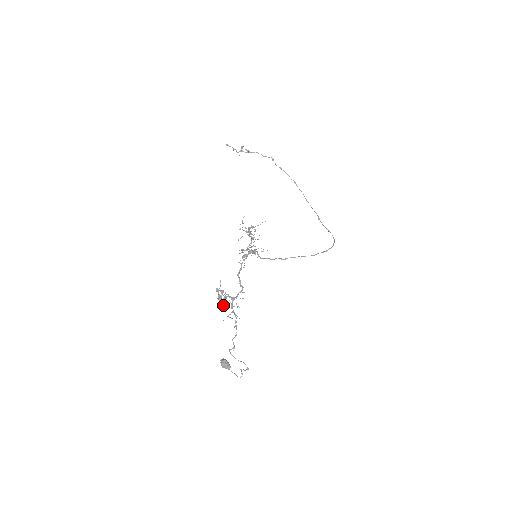
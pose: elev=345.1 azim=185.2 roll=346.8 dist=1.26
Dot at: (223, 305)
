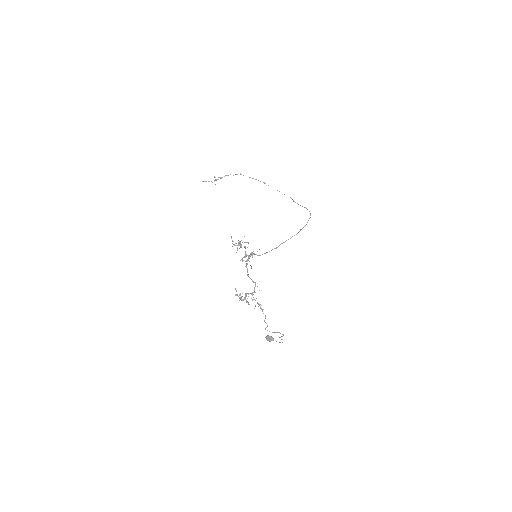
Dot at: (246, 302)
